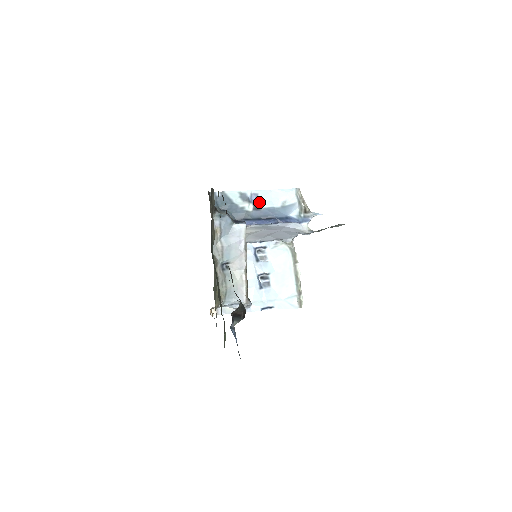
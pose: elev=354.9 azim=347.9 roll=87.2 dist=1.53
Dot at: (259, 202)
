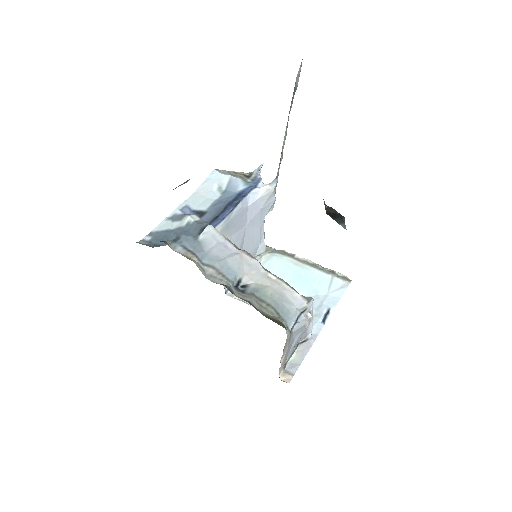
Dot at: (197, 209)
